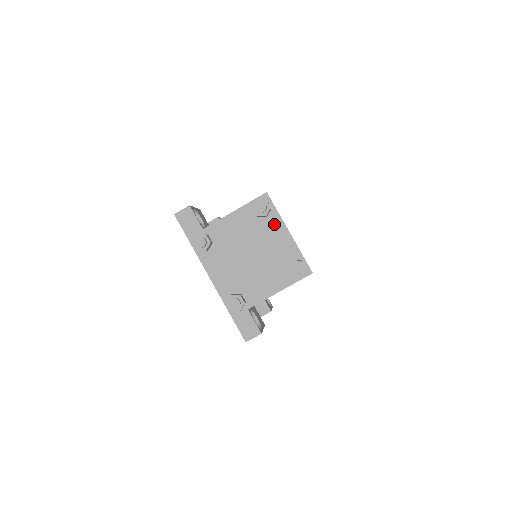
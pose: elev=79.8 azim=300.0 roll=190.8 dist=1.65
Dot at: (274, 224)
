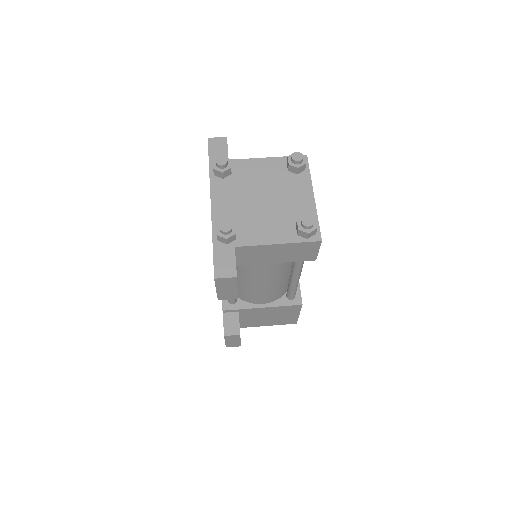
Dot at: (302, 183)
